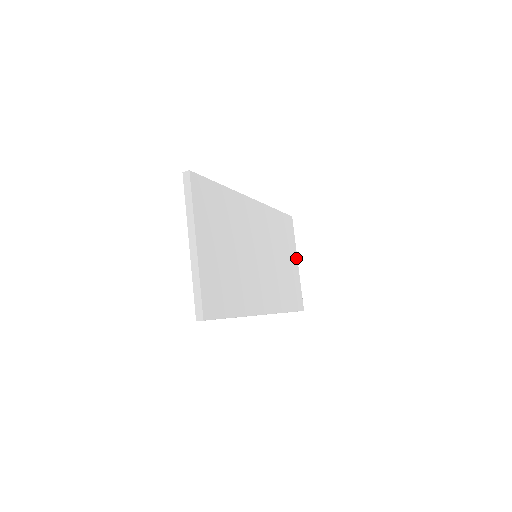
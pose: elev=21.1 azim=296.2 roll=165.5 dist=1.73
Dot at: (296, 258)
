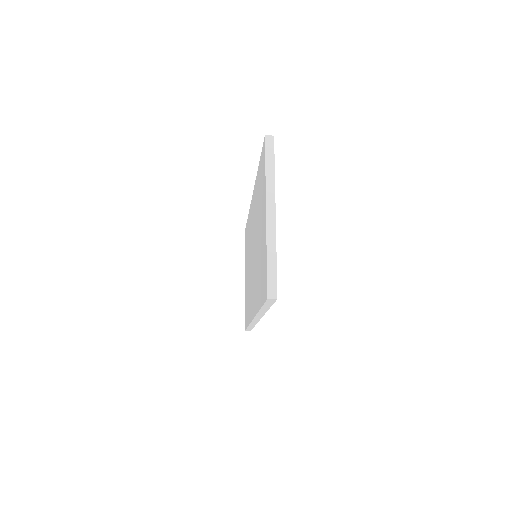
Dot at: occluded
